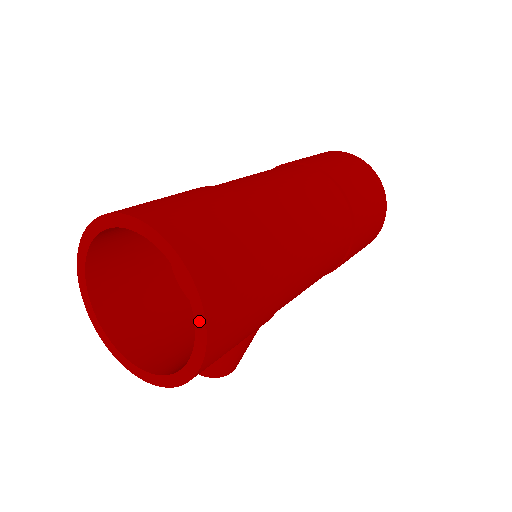
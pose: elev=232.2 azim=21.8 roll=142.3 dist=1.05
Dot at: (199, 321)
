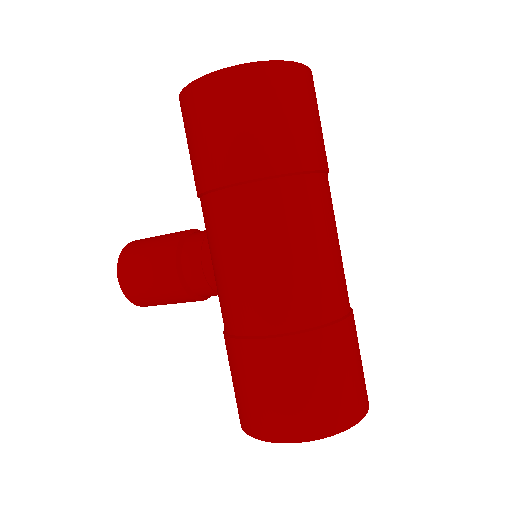
Dot at: occluded
